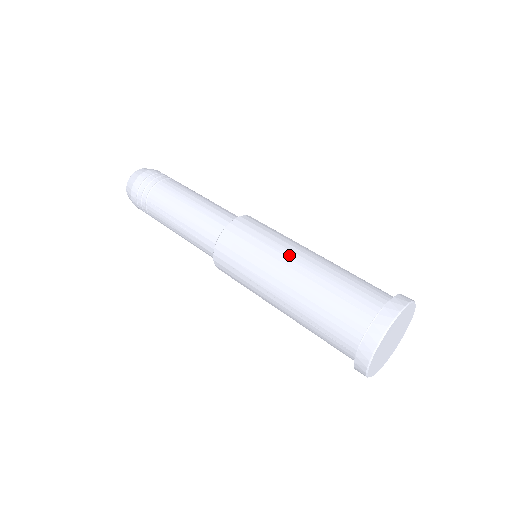
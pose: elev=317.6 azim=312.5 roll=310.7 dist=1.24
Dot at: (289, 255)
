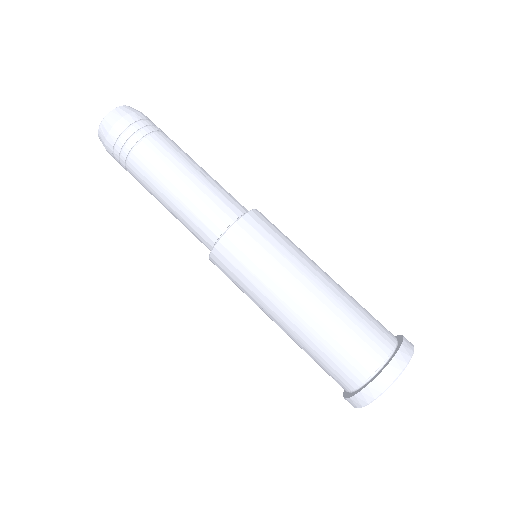
Dot at: (269, 313)
